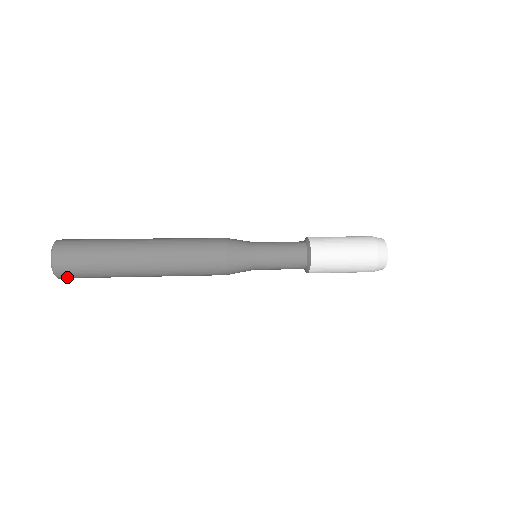
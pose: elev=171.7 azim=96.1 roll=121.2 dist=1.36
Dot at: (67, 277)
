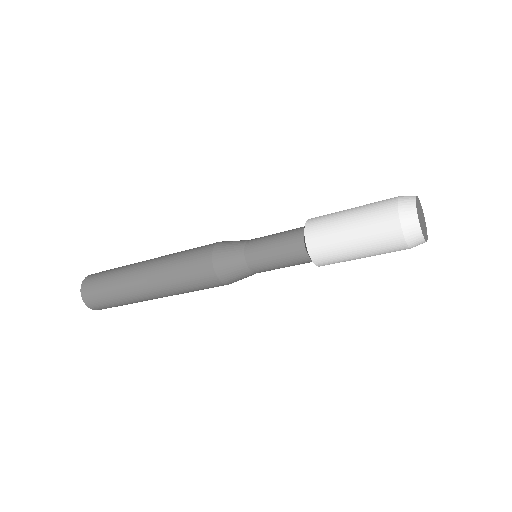
Dot at: (92, 303)
